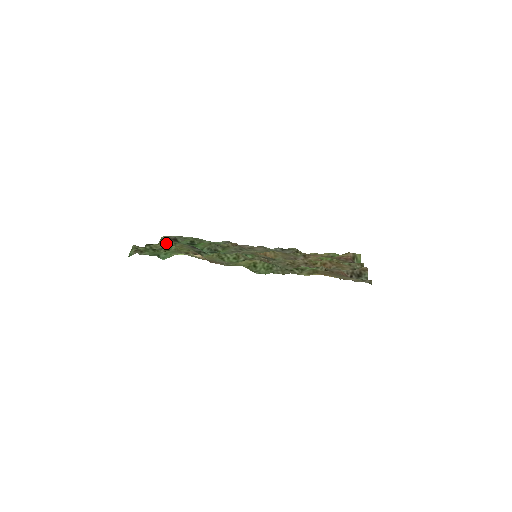
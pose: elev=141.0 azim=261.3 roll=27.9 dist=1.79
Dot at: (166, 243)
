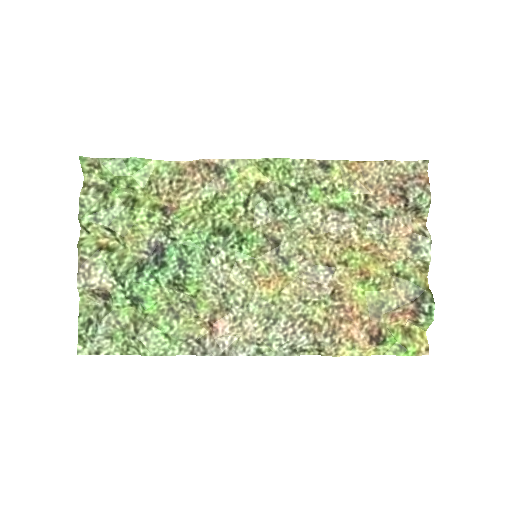
Dot at: (111, 238)
